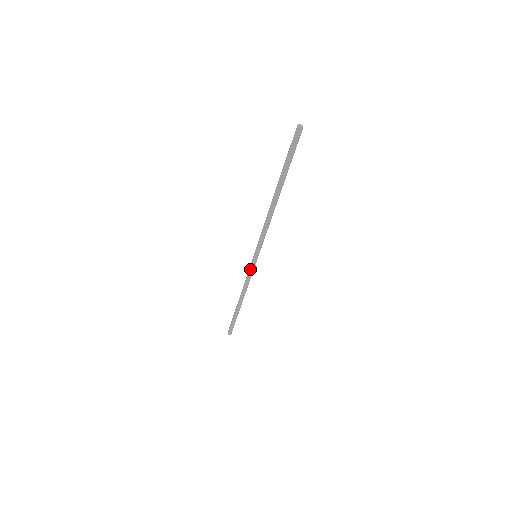
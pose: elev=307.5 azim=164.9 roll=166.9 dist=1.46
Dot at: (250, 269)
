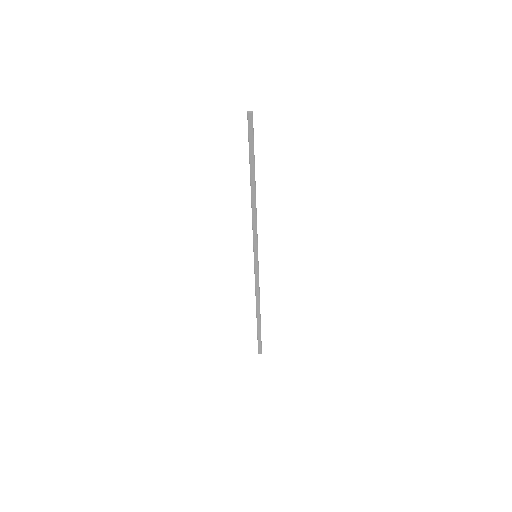
Dot at: (254, 271)
